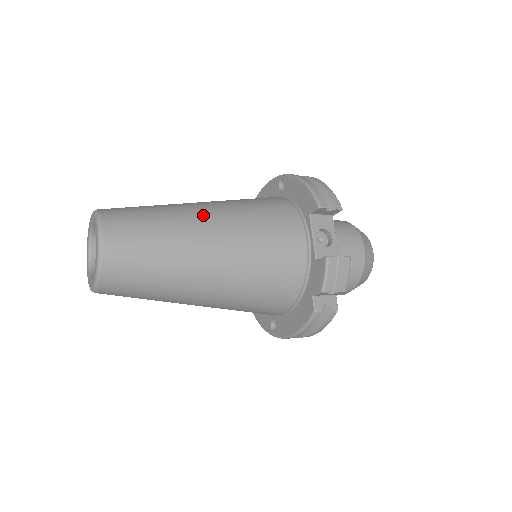
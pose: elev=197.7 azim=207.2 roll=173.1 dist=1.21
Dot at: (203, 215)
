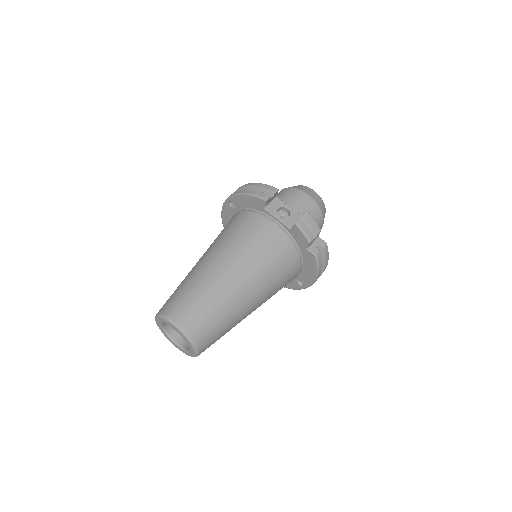
Dot at: (212, 264)
